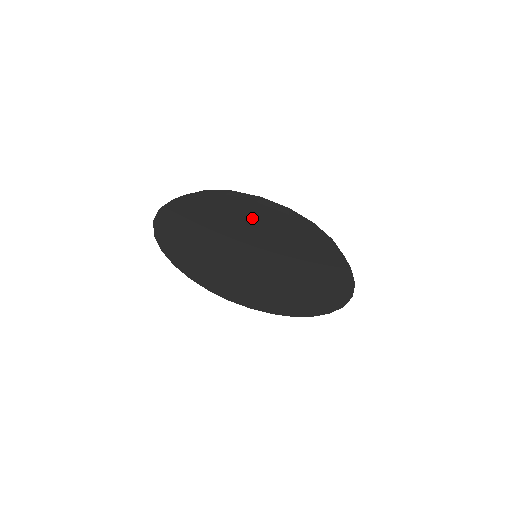
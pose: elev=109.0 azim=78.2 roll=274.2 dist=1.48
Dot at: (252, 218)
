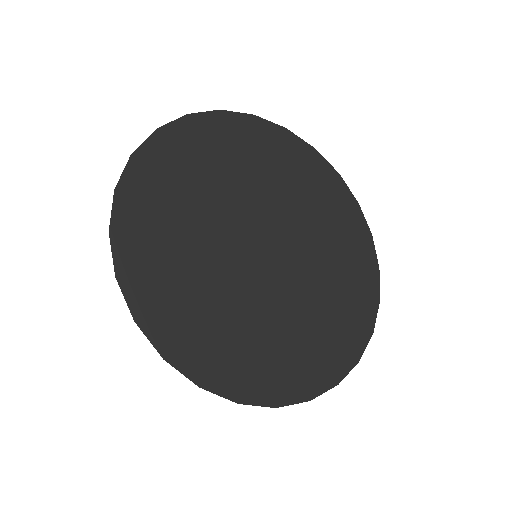
Dot at: (226, 141)
